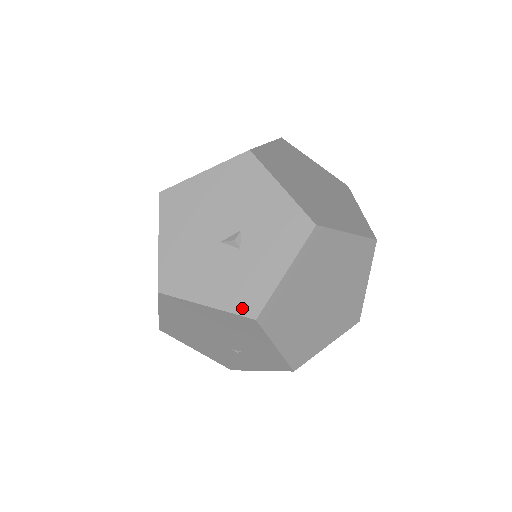
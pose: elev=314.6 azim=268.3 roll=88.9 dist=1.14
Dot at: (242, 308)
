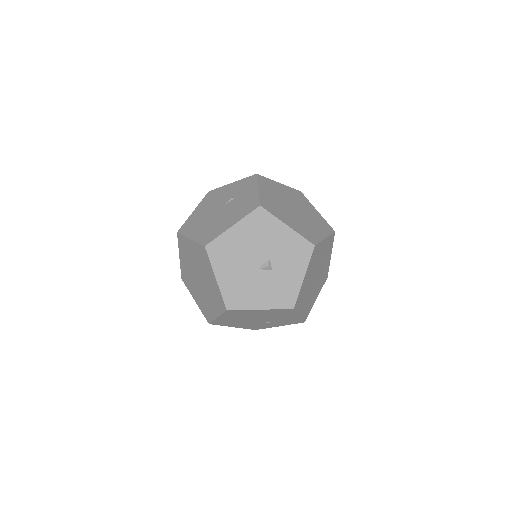
Dot at: (284, 305)
